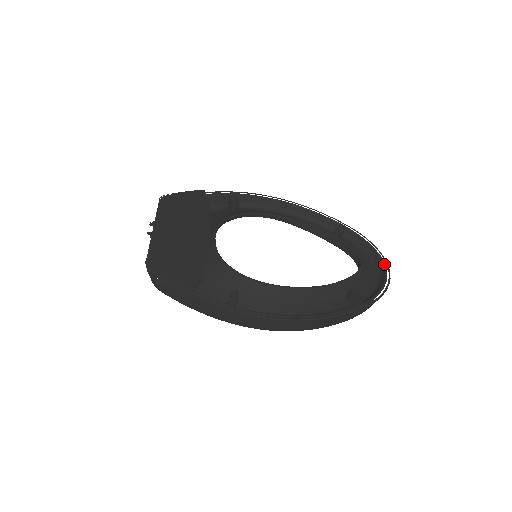
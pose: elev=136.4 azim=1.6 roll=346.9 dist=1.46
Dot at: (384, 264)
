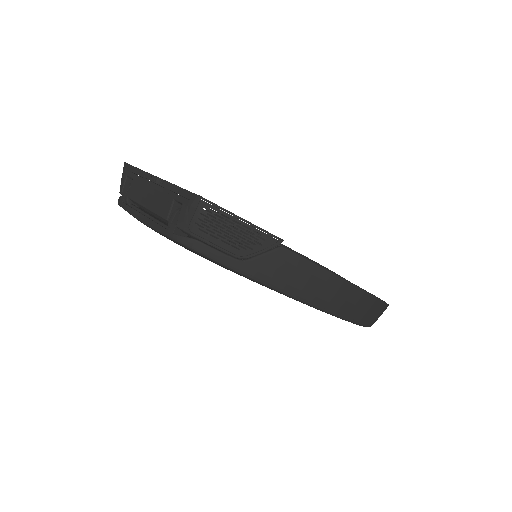
Dot at: occluded
